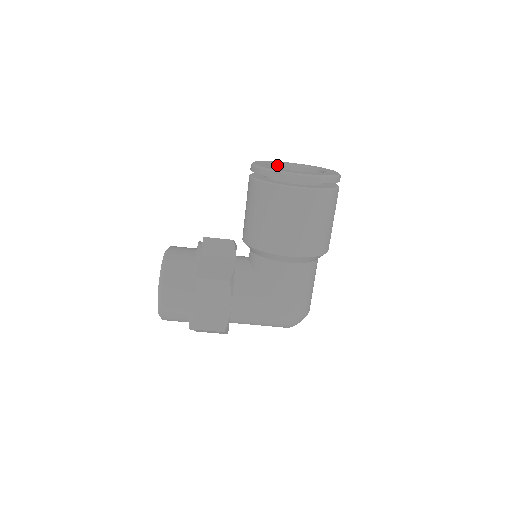
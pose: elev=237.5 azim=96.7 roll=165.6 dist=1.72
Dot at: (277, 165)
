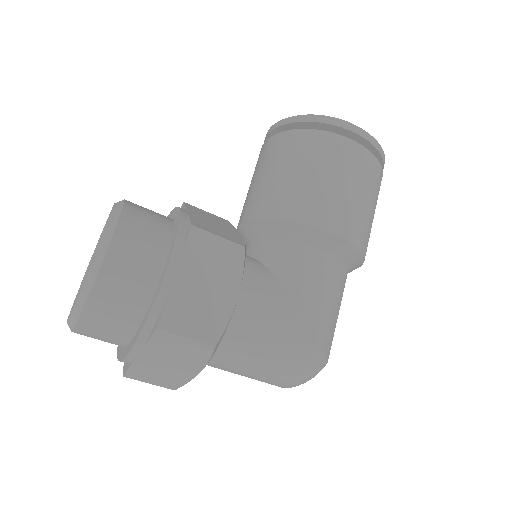
Dot at: occluded
